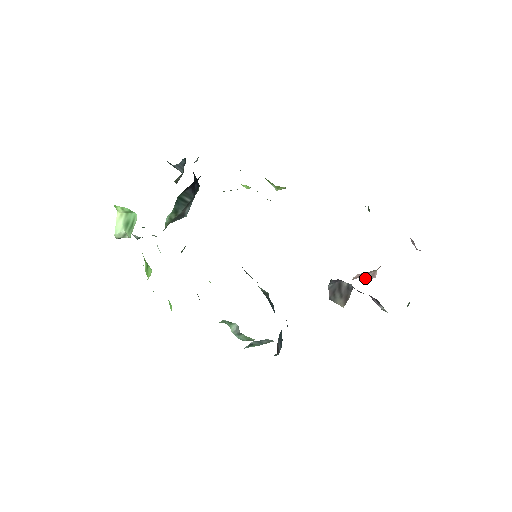
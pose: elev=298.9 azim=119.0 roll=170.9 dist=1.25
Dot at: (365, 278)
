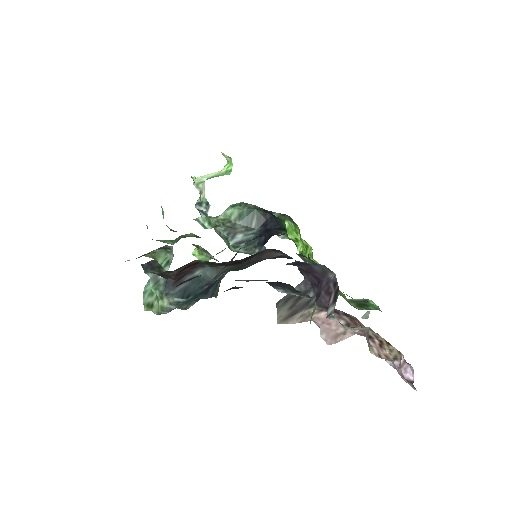
Dot at: (325, 333)
